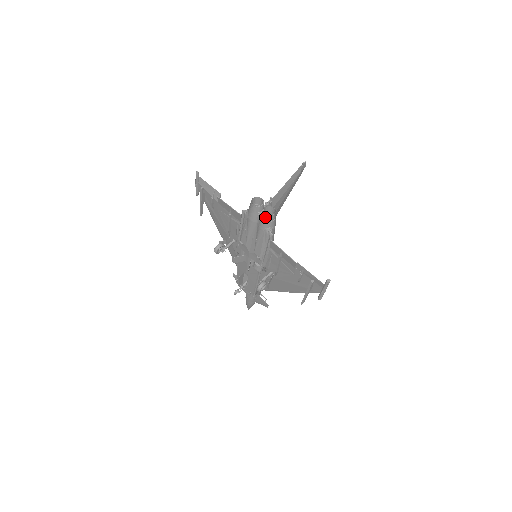
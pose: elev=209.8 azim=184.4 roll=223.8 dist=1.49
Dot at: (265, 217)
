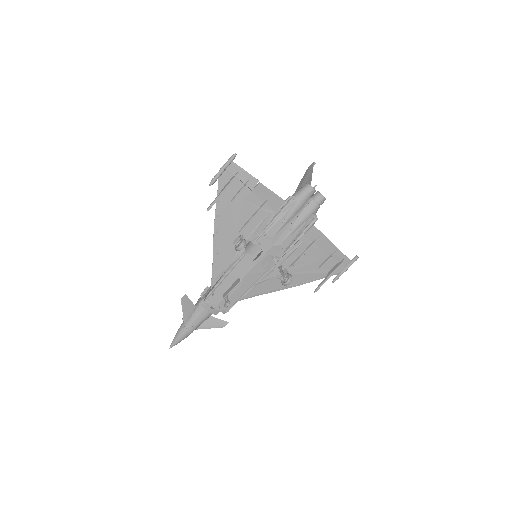
Dot at: (322, 200)
